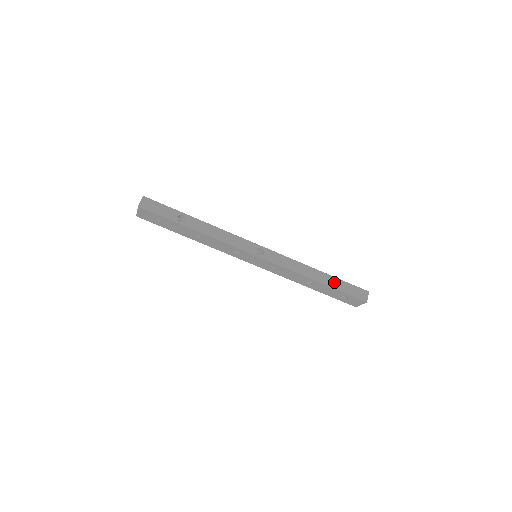
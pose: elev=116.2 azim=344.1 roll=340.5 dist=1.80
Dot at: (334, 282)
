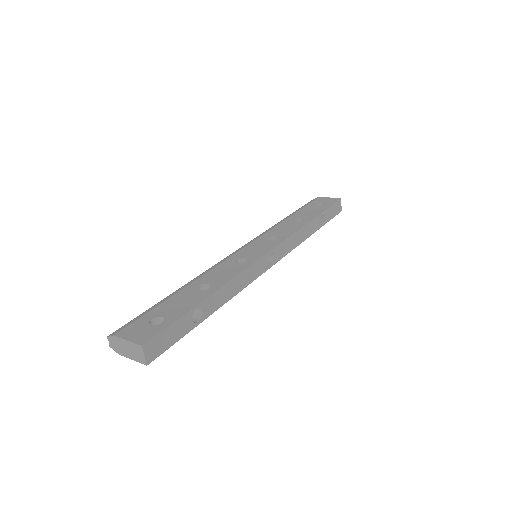
Dot at: occluded
